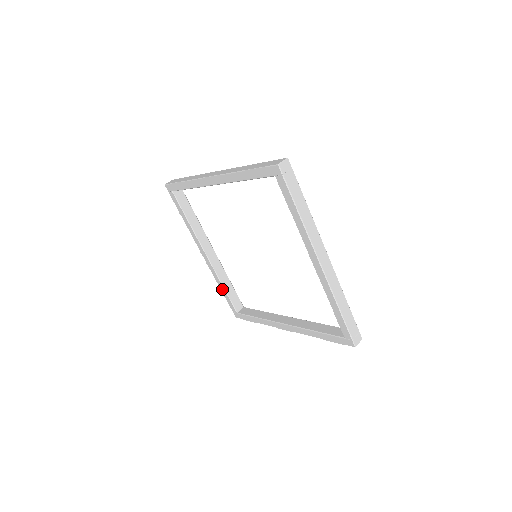
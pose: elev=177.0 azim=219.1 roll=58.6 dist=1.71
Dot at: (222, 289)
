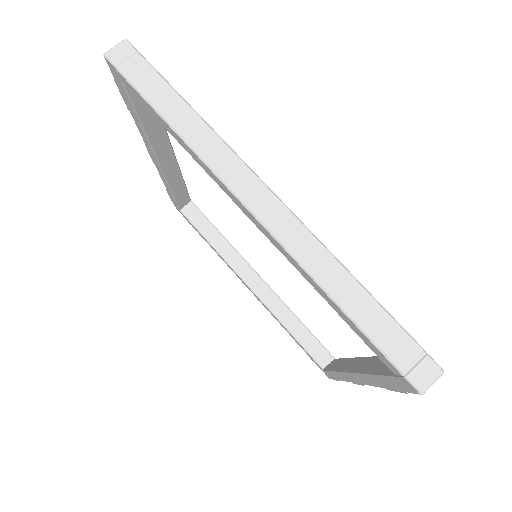
Dot at: (290, 334)
